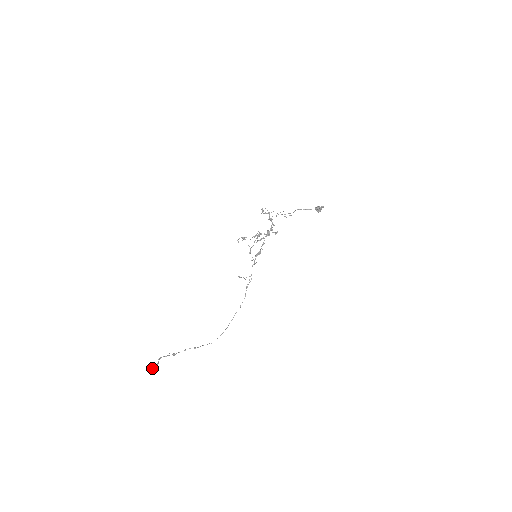
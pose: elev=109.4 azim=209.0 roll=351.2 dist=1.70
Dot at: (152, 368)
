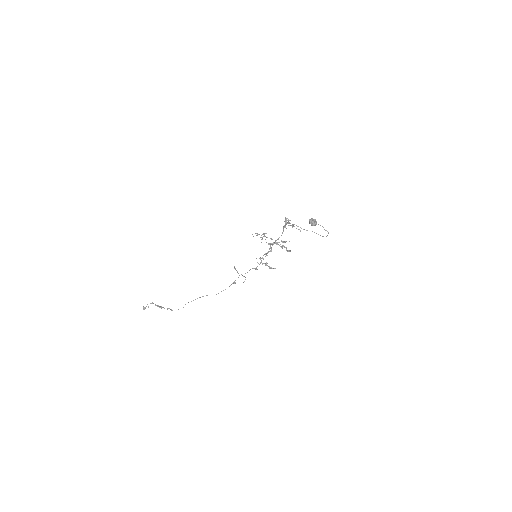
Dot at: (144, 307)
